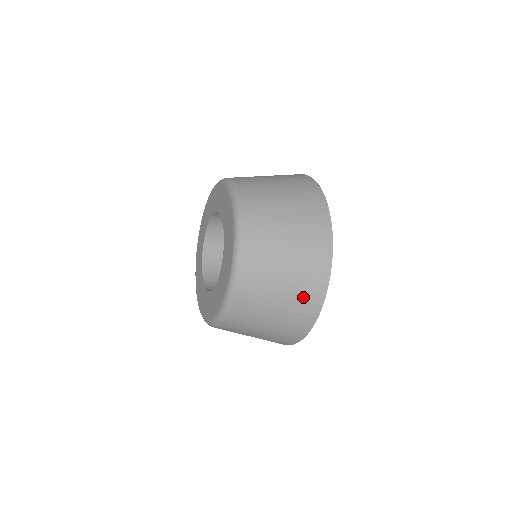
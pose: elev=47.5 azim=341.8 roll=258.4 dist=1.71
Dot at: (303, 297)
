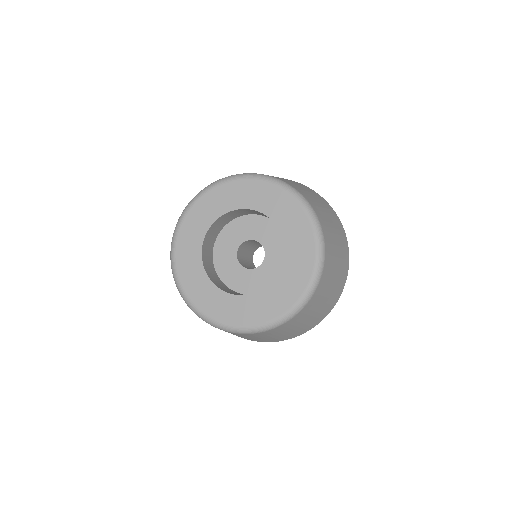
Dot at: (339, 283)
